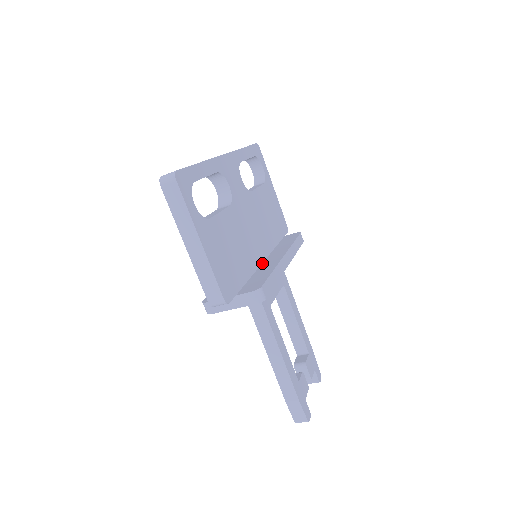
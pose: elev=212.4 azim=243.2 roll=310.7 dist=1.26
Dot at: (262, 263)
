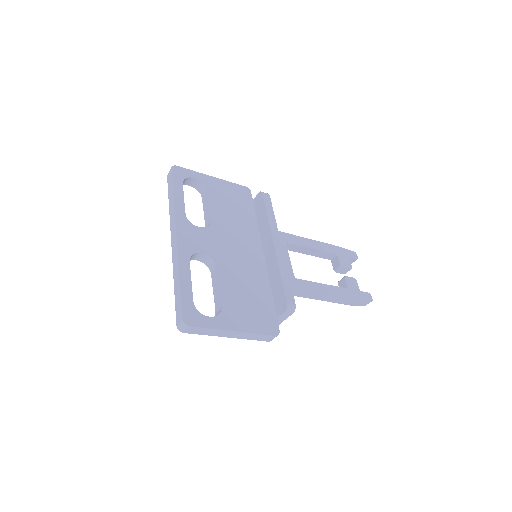
Dot at: (265, 260)
